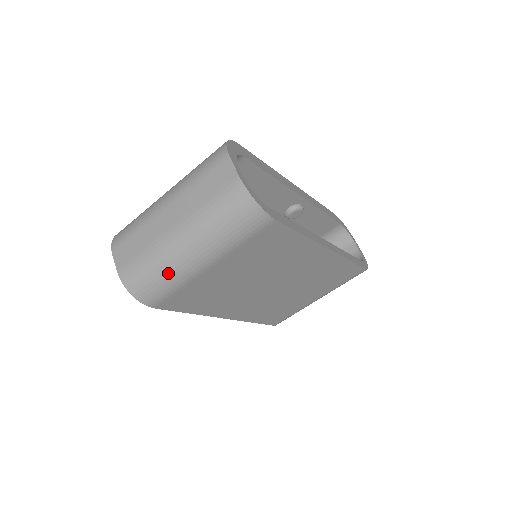
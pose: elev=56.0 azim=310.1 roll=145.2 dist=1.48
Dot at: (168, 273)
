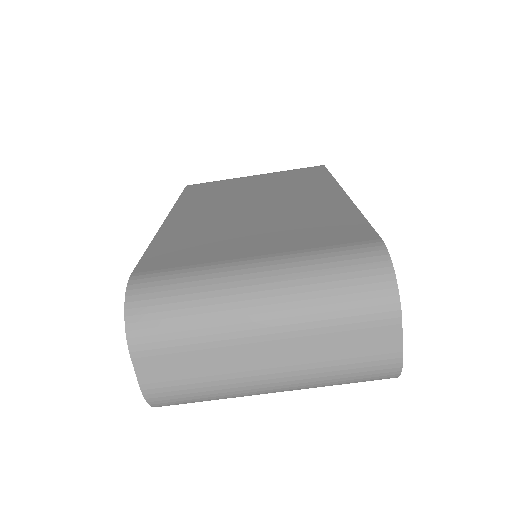
Dot at: (225, 398)
